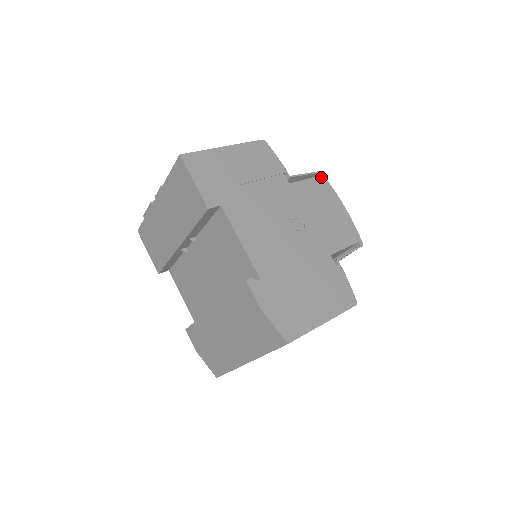
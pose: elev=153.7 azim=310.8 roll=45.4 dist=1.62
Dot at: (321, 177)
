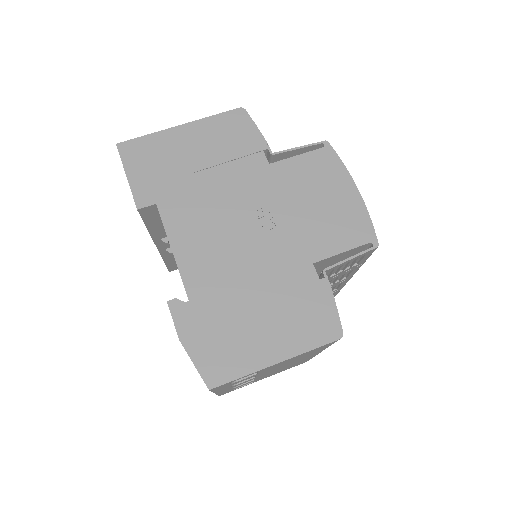
Dot at: (326, 149)
